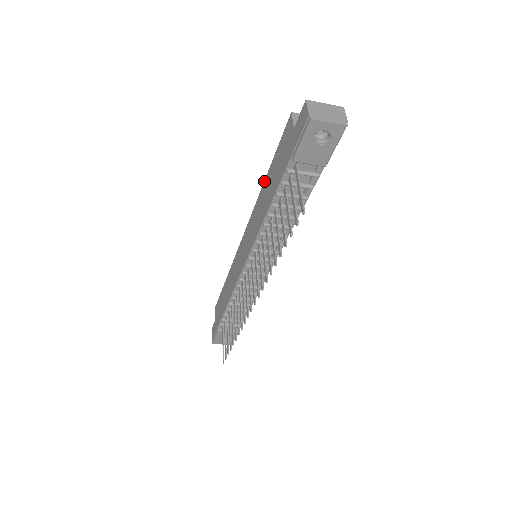
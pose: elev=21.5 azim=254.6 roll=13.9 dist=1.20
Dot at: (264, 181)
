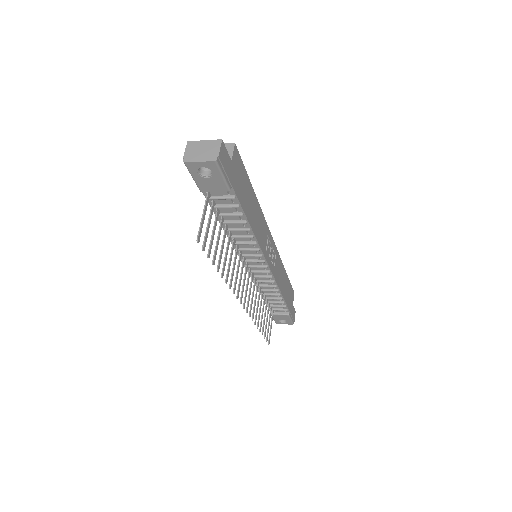
Dot at: occluded
